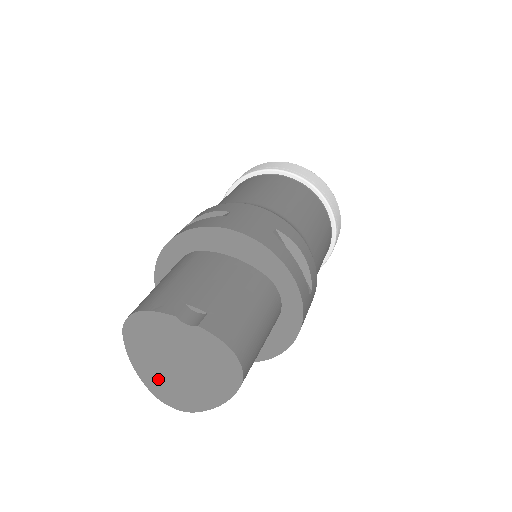
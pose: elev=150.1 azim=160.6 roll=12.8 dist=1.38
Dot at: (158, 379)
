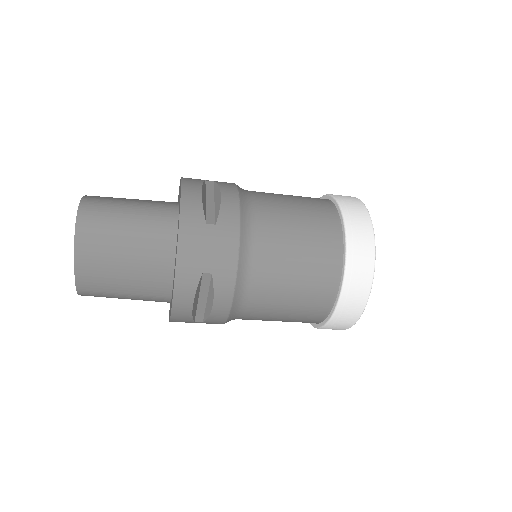
Dot at: occluded
